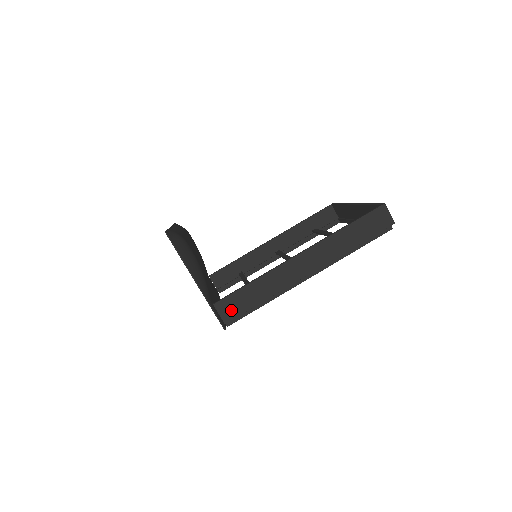
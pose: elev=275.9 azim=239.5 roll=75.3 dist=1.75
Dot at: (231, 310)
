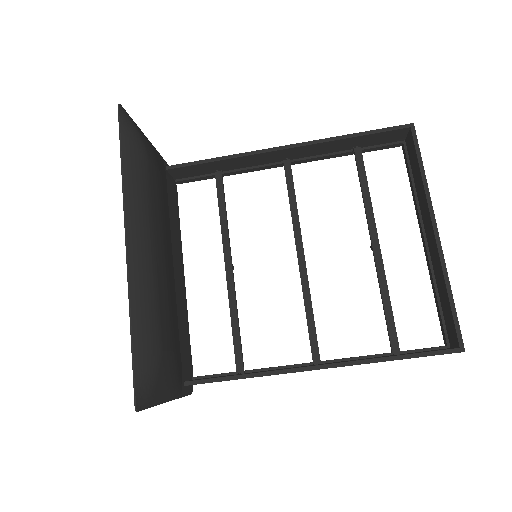
Dot at: occluded
